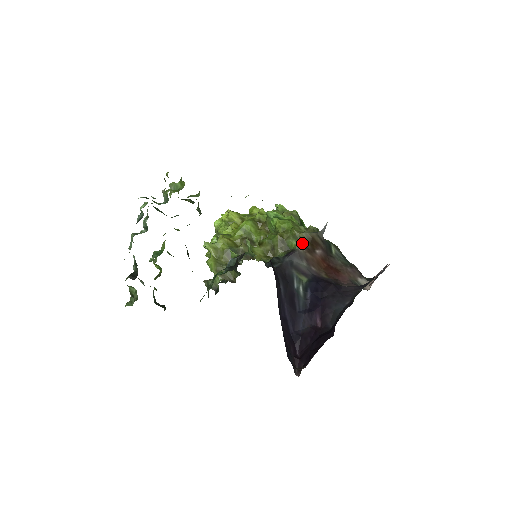
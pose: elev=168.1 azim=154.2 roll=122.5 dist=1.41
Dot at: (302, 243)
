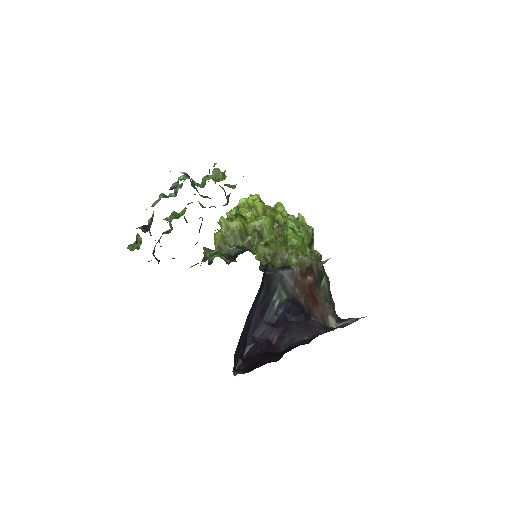
Dot at: (300, 265)
